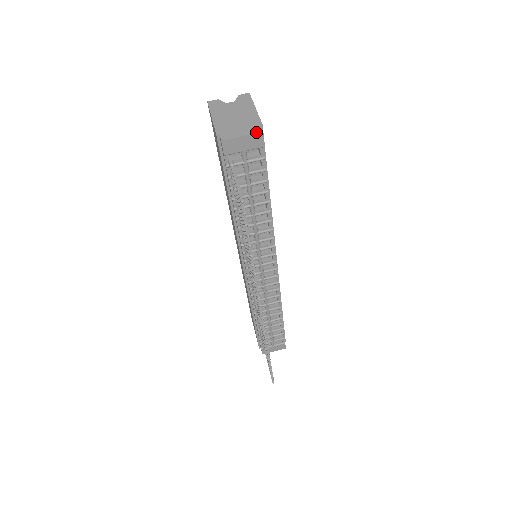
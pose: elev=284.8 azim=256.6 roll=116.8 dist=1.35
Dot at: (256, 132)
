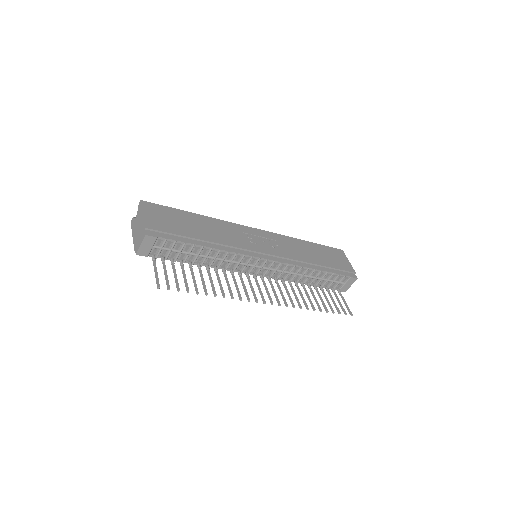
Dot at: (144, 237)
